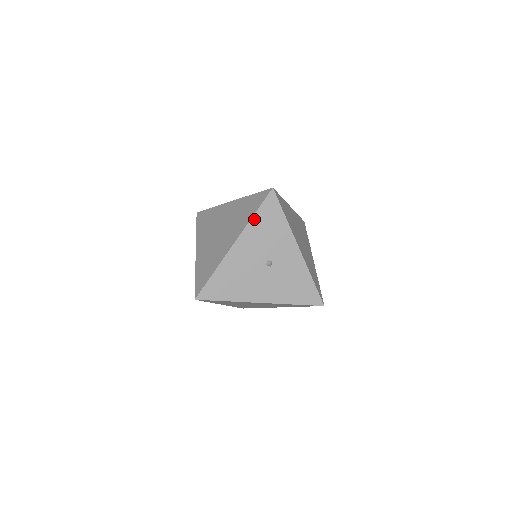
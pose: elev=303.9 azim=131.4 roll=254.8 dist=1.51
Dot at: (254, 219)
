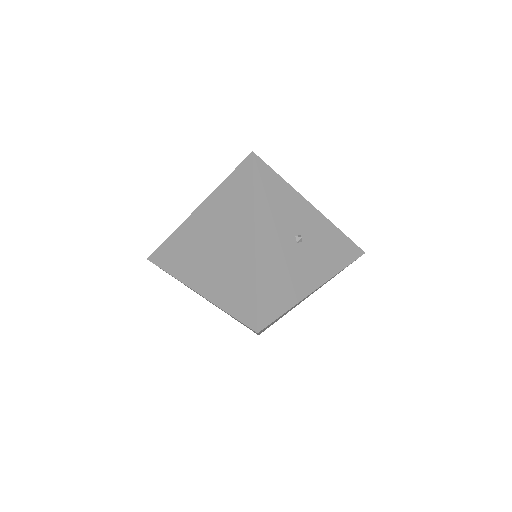
Dot at: (256, 197)
